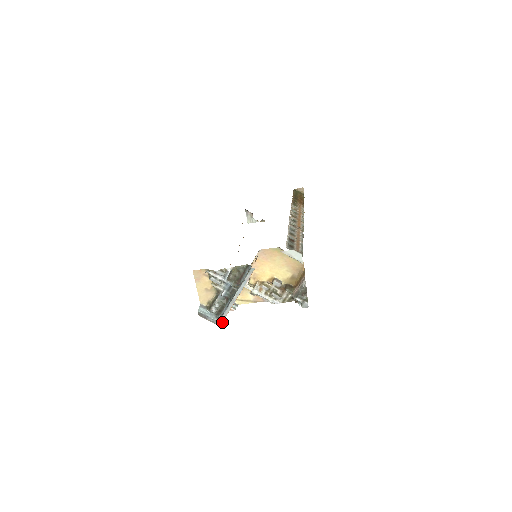
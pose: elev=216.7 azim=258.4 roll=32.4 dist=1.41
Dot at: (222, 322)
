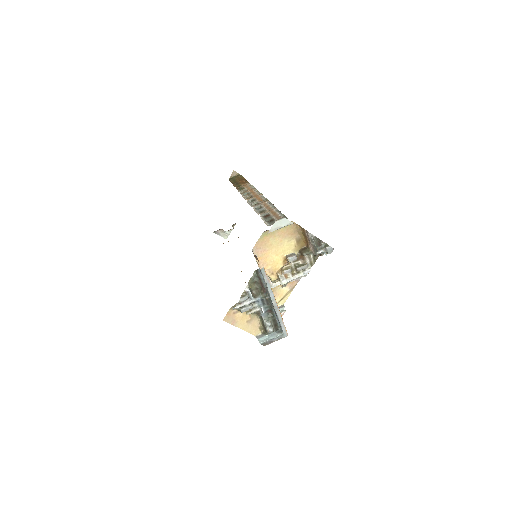
Dot at: (286, 331)
